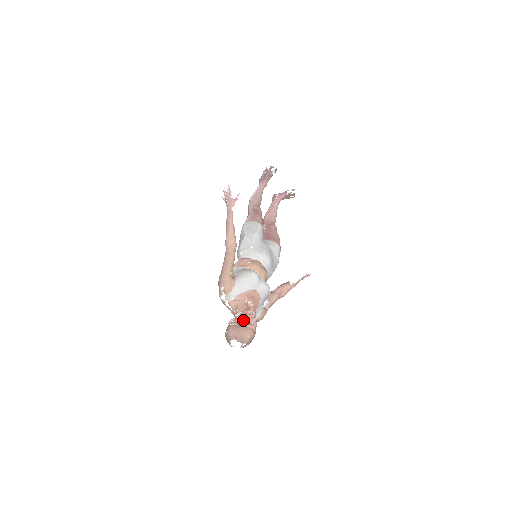
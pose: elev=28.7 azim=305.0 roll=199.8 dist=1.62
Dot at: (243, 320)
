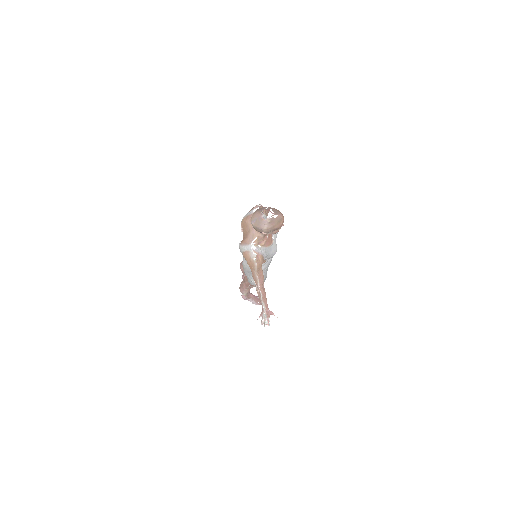
Dot at: occluded
